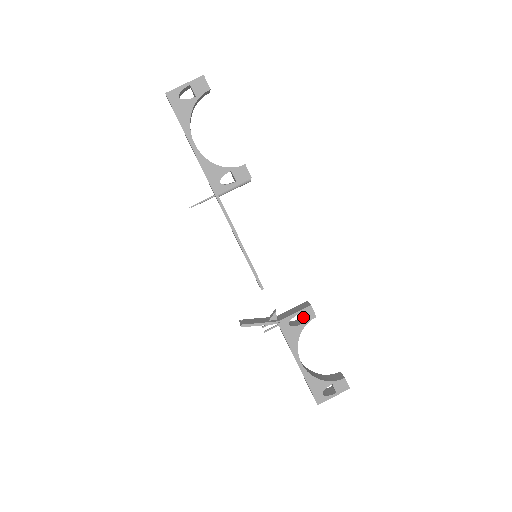
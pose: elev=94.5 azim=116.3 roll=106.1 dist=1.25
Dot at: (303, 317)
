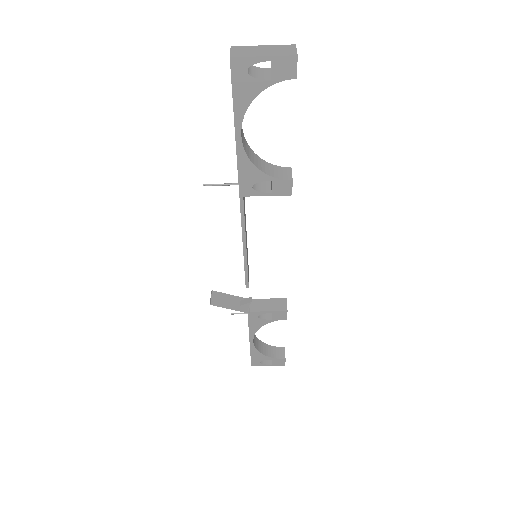
Dot at: (274, 316)
